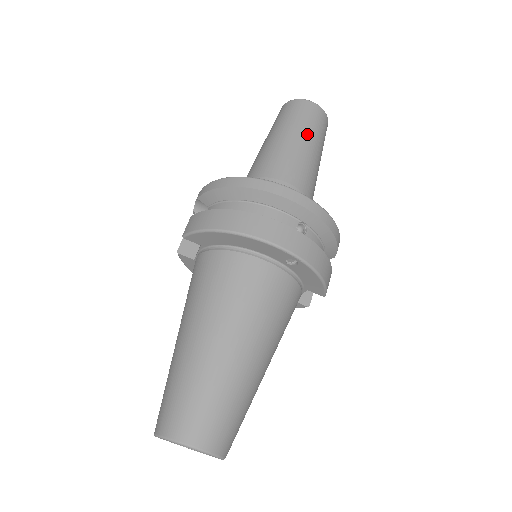
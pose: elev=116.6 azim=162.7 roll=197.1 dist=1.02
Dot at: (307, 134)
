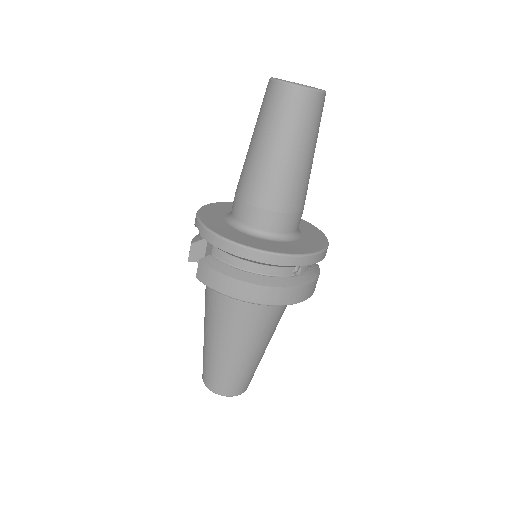
Dot at: (302, 143)
